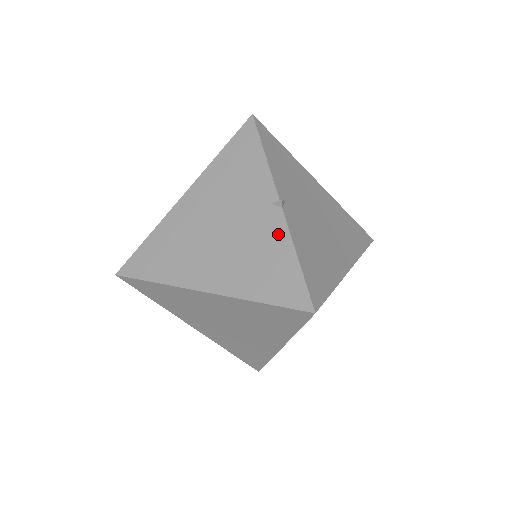
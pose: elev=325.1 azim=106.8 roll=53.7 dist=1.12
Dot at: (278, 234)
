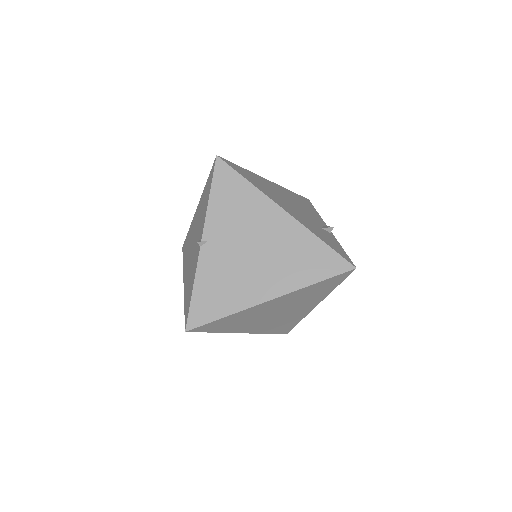
Dot at: (195, 266)
